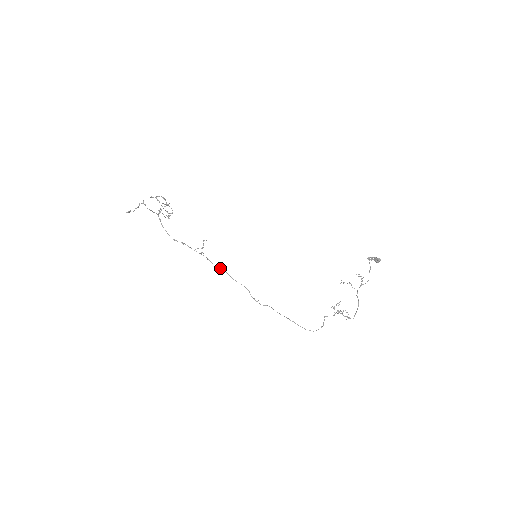
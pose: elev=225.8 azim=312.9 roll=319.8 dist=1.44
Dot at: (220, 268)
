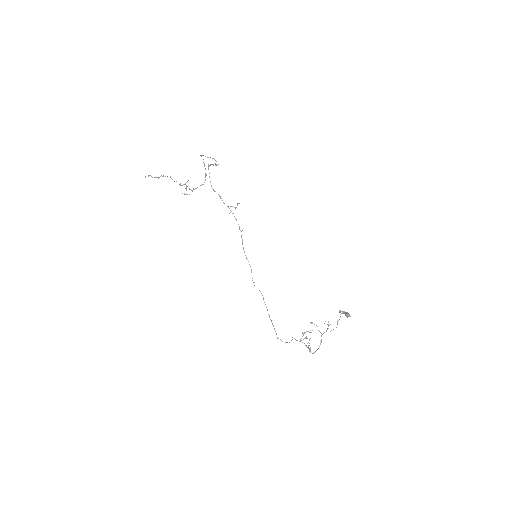
Dot at: occluded
